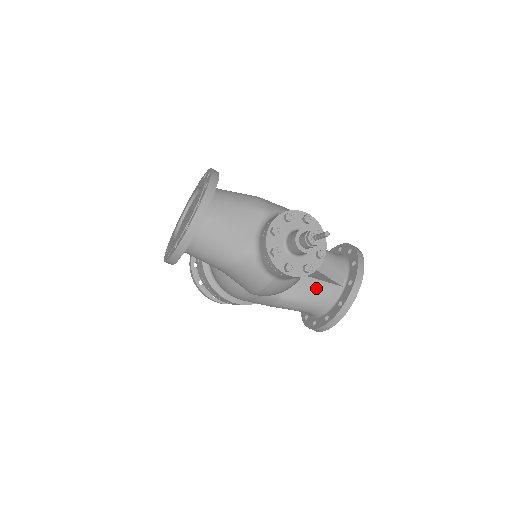
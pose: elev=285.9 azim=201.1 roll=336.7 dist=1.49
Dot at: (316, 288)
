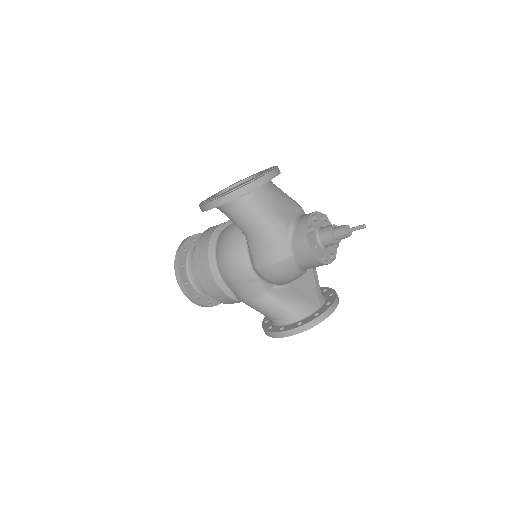
Dot at: (298, 298)
